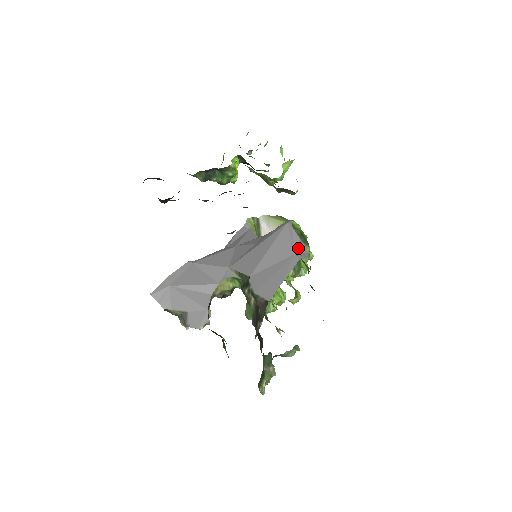
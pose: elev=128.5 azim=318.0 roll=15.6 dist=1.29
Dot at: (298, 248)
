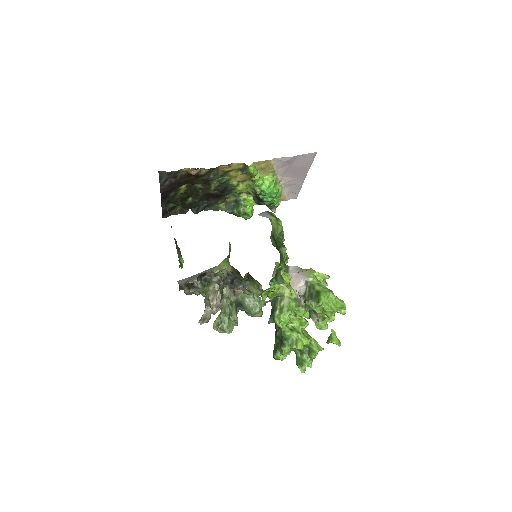
Dot at: (262, 214)
